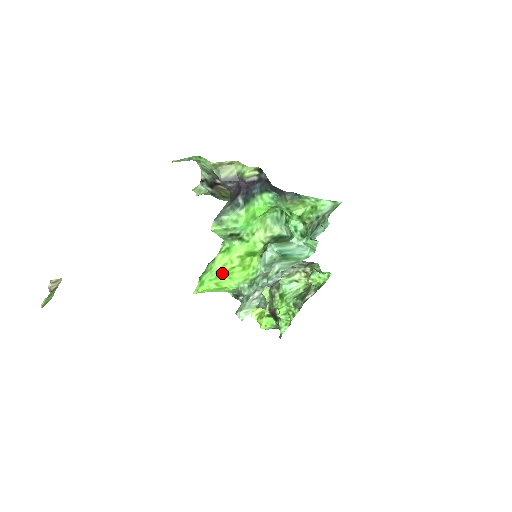
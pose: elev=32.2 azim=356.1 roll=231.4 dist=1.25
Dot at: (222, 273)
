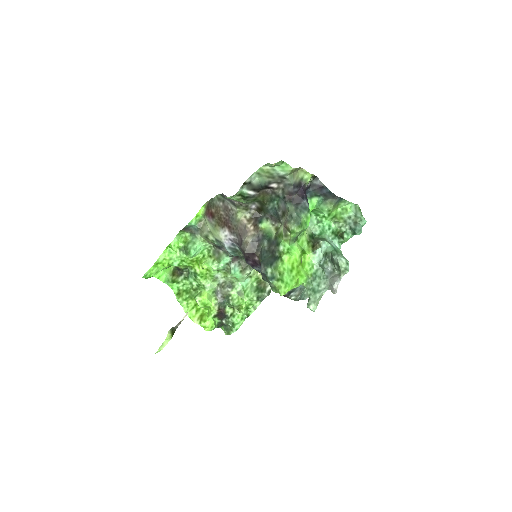
Dot at: (295, 272)
